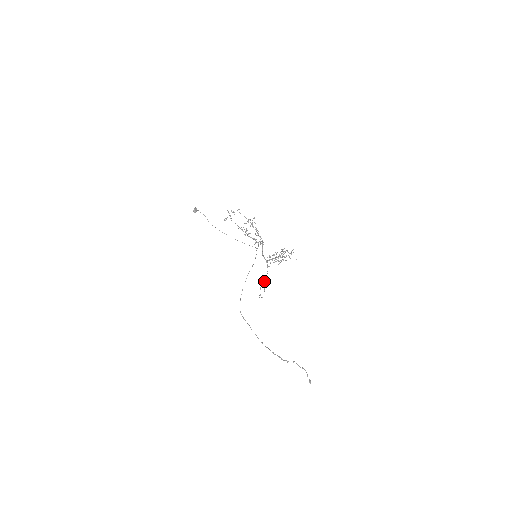
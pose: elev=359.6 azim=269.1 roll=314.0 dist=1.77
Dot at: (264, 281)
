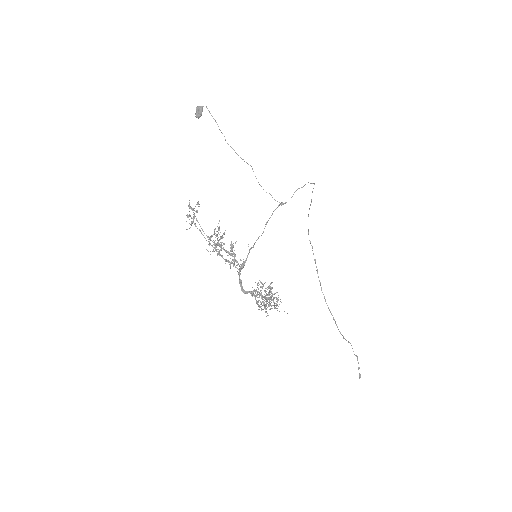
Dot at: occluded
